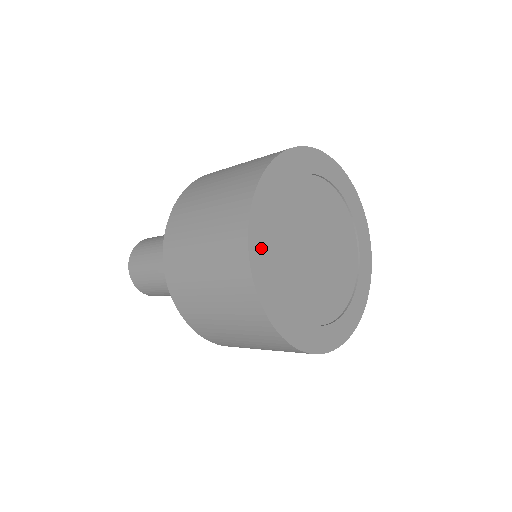
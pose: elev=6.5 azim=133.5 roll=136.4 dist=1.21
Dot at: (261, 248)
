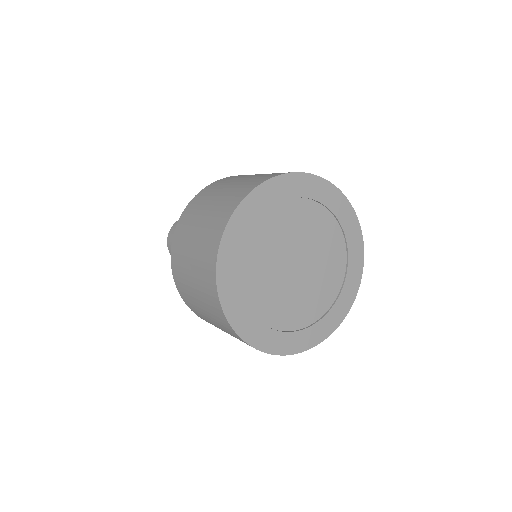
Dot at: (240, 228)
